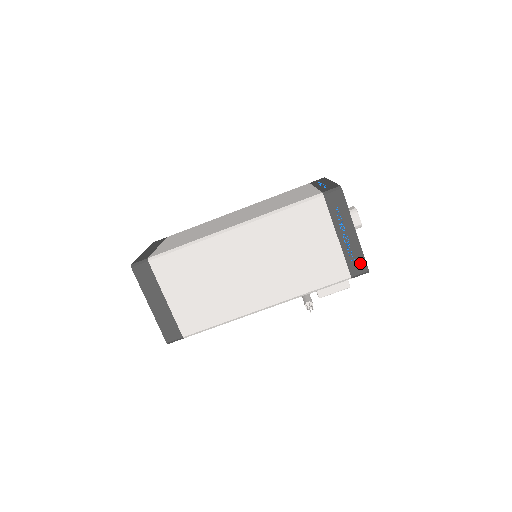
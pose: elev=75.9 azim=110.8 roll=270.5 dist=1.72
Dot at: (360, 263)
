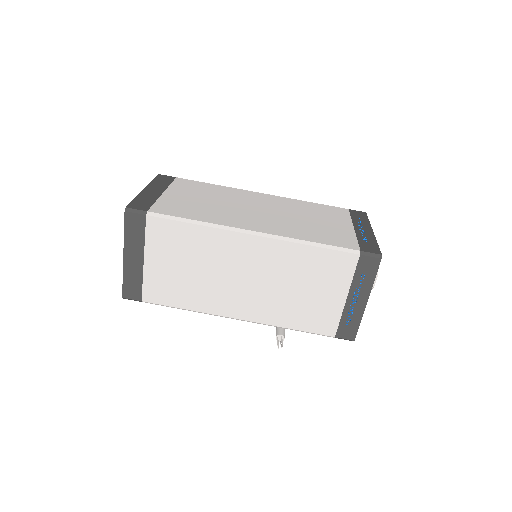
Dot at: (351, 330)
